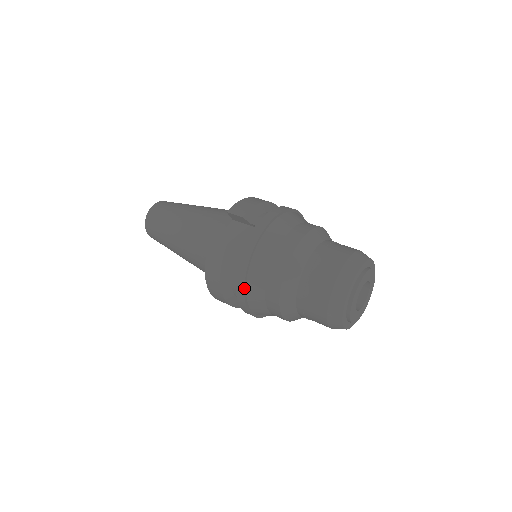
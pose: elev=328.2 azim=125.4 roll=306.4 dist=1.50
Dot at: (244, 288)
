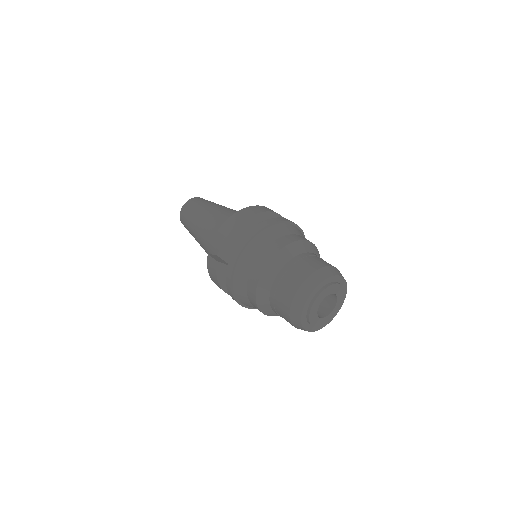
Dot at: (233, 297)
